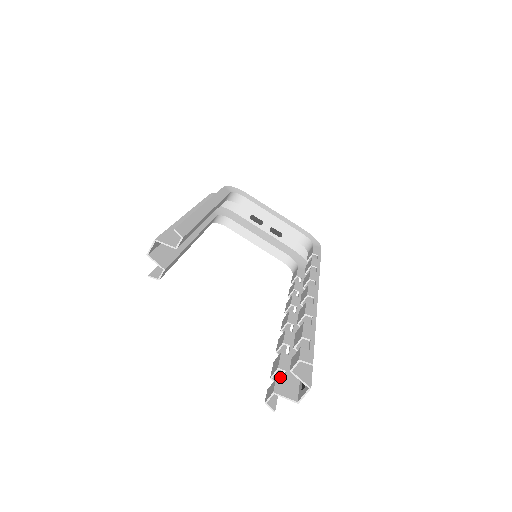
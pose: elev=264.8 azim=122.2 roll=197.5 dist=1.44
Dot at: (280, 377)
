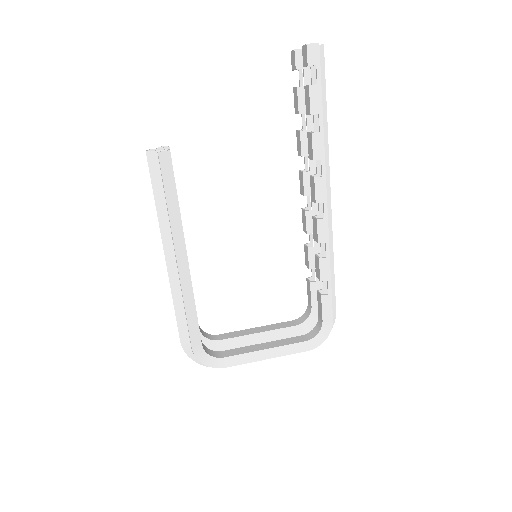
Dot at: (320, 98)
